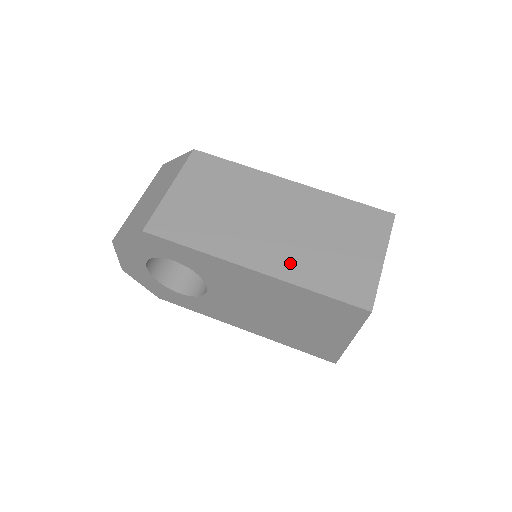
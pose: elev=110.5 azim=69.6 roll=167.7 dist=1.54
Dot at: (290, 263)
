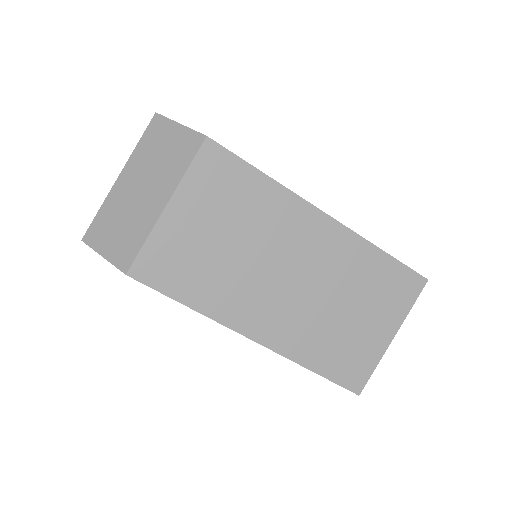
Dot at: (295, 335)
